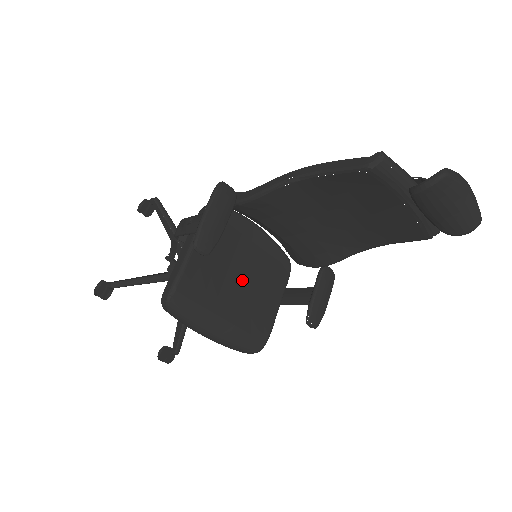
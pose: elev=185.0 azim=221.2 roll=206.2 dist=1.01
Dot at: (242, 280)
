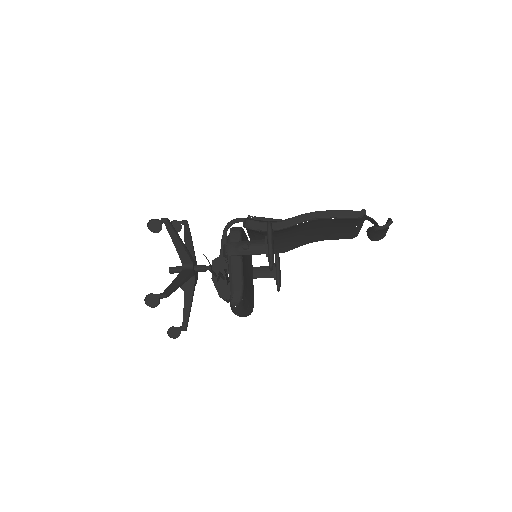
Dot at: (247, 273)
